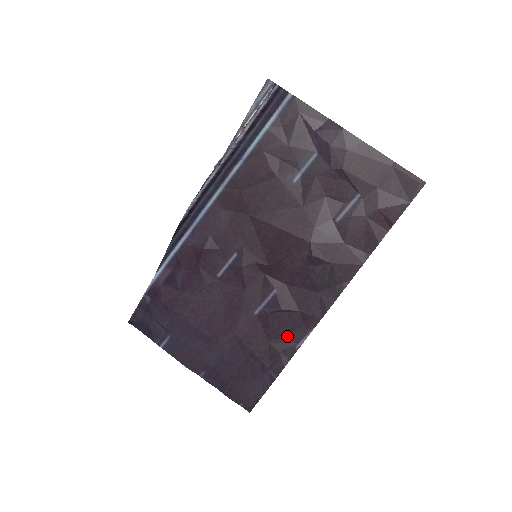
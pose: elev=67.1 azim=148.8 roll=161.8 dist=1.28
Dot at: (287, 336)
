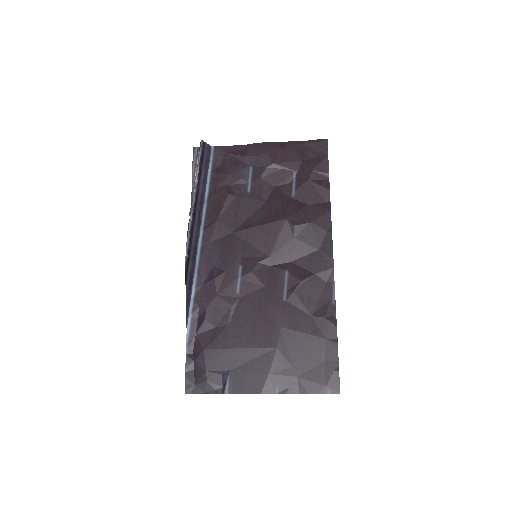
Dot at: (320, 300)
